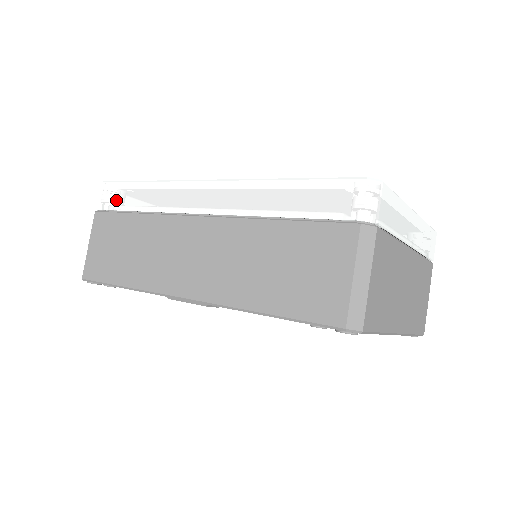
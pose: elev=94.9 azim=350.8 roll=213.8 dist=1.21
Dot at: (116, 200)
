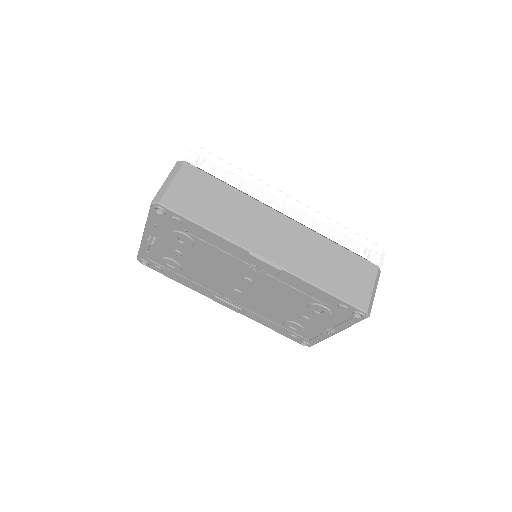
Dot at: (210, 166)
